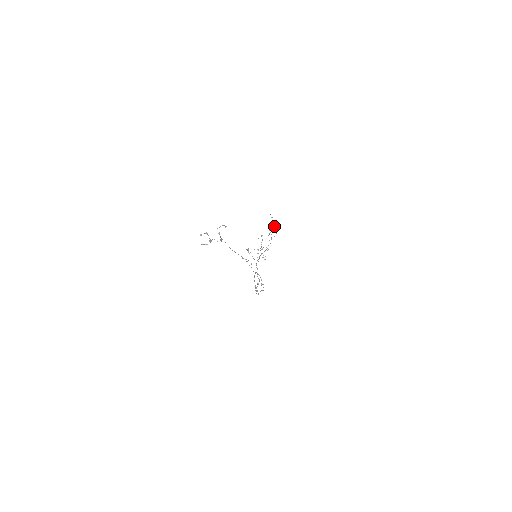
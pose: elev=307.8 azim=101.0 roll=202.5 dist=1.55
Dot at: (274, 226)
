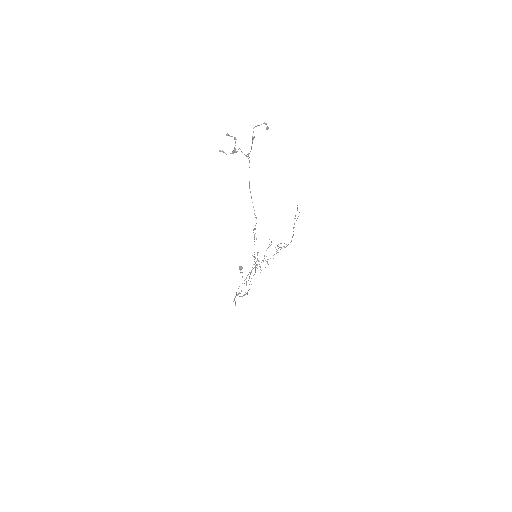
Dot at: occluded
